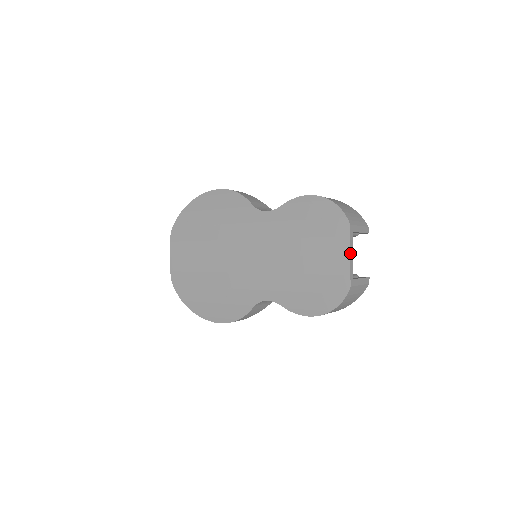
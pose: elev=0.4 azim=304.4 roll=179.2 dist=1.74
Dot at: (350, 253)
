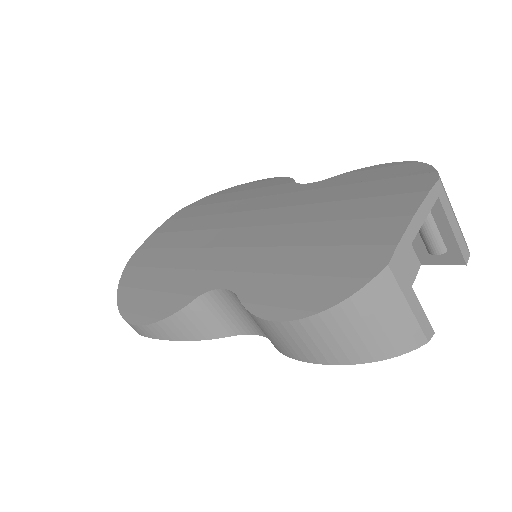
Dot at: (417, 214)
